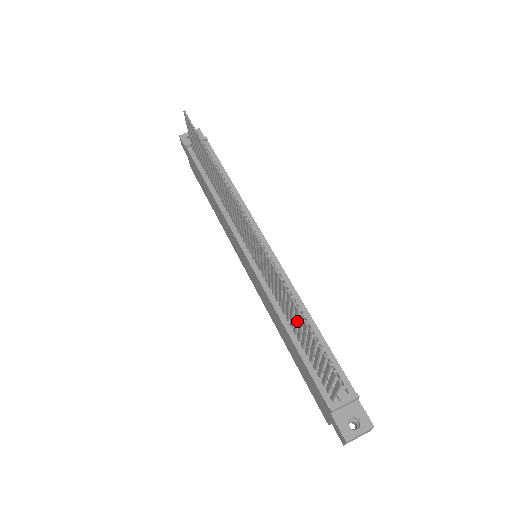
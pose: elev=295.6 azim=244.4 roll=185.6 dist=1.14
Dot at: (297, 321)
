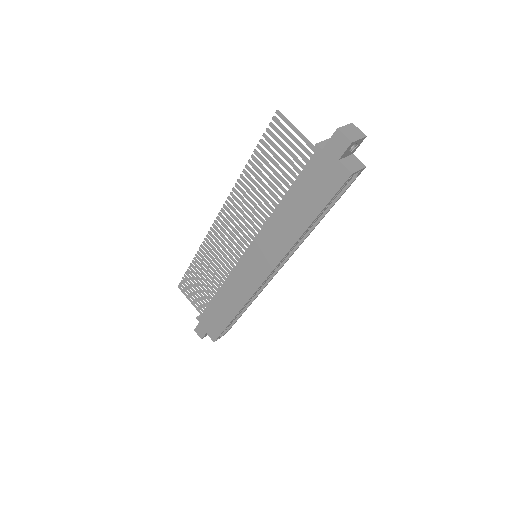
Dot at: (266, 177)
